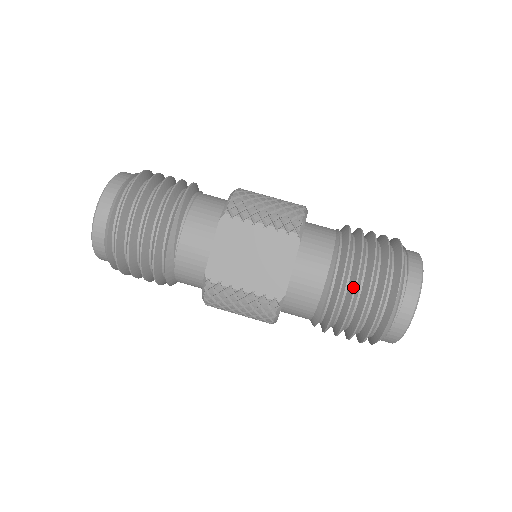
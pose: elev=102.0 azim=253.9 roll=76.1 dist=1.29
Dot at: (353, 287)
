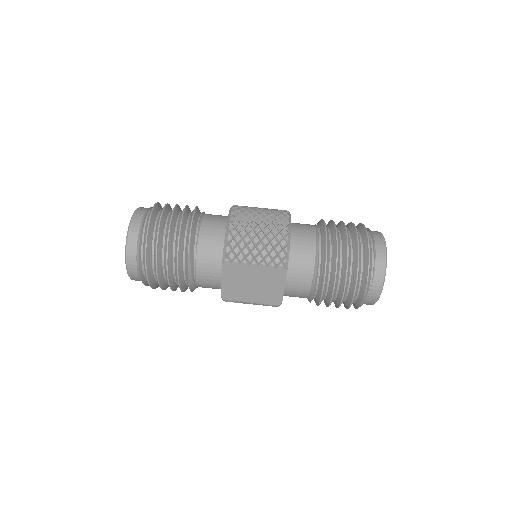
Dot at: (331, 293)
